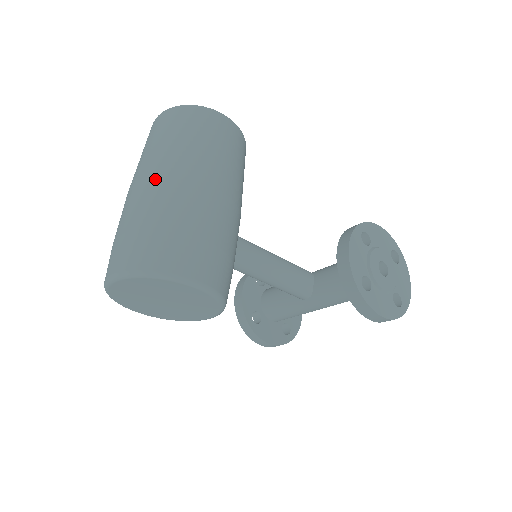
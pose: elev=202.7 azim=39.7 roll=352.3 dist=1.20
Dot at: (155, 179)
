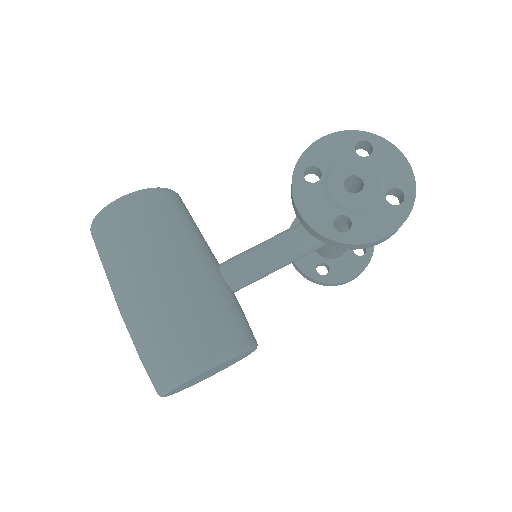
Dot at: (121, 308)
